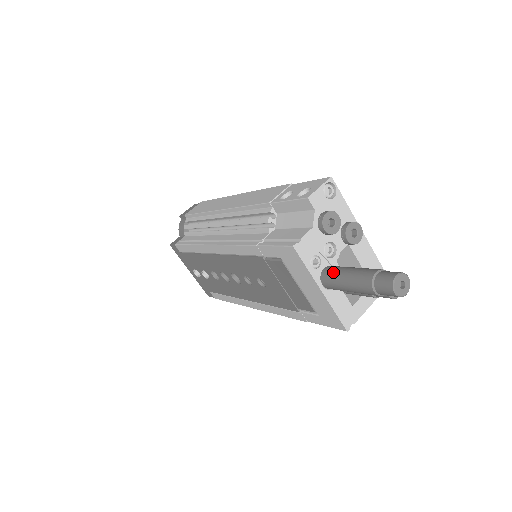
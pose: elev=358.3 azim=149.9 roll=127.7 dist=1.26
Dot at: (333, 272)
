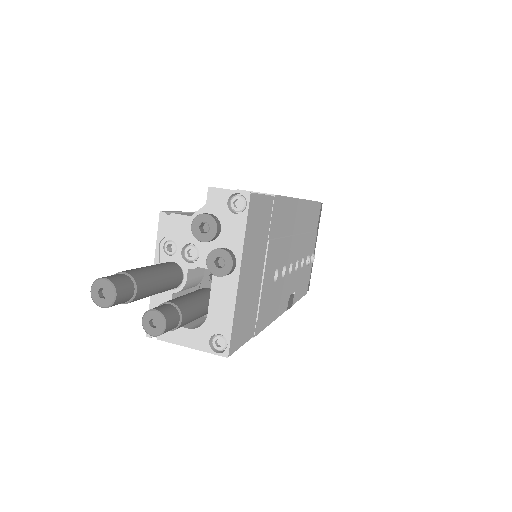
Dot at: occluded
